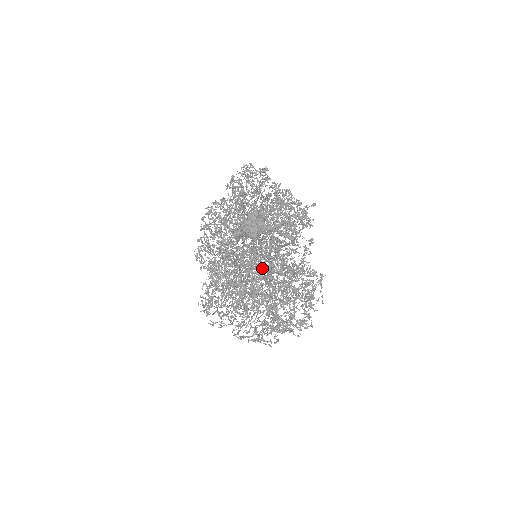
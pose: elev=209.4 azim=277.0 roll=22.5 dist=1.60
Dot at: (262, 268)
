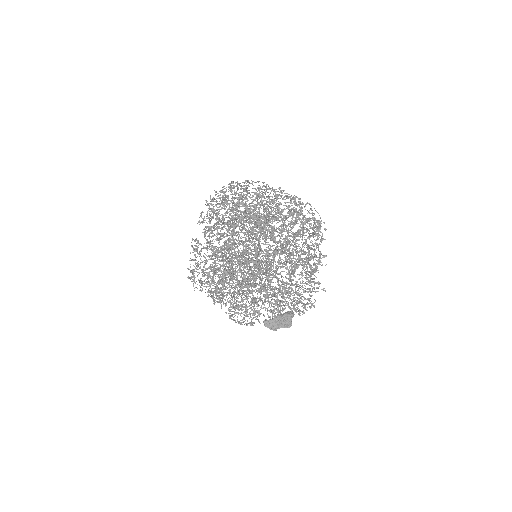
Dot at: occluded
